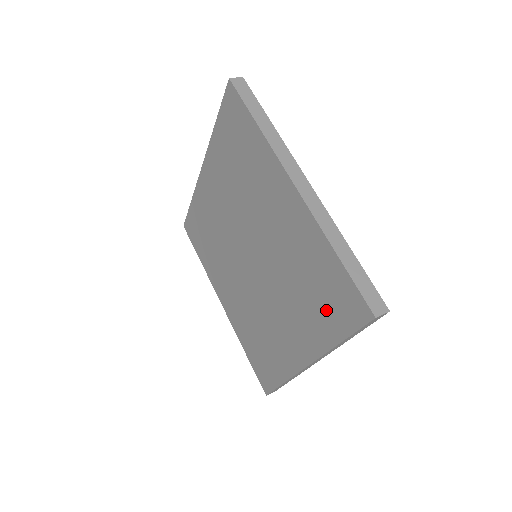
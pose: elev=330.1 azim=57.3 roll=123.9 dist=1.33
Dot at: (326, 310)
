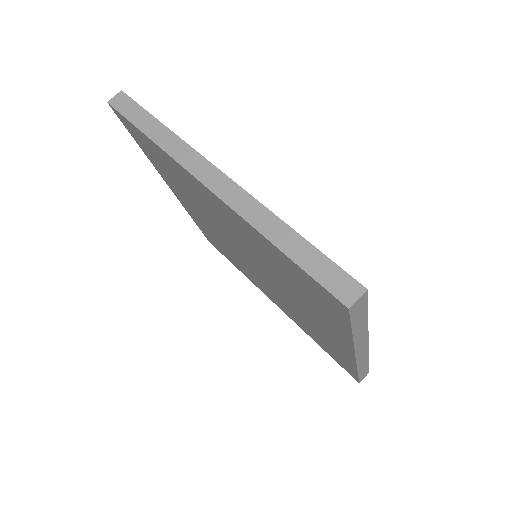
Dot at: (318, 304)
